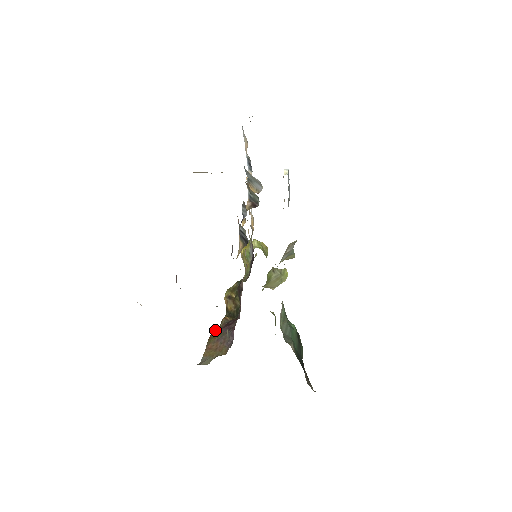
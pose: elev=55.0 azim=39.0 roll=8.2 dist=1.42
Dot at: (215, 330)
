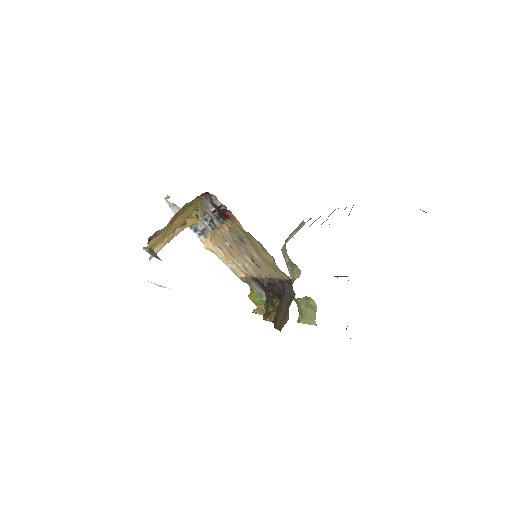
Dot at: occluded
